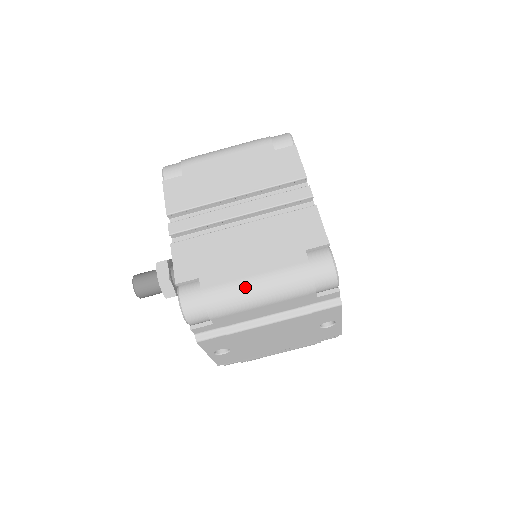
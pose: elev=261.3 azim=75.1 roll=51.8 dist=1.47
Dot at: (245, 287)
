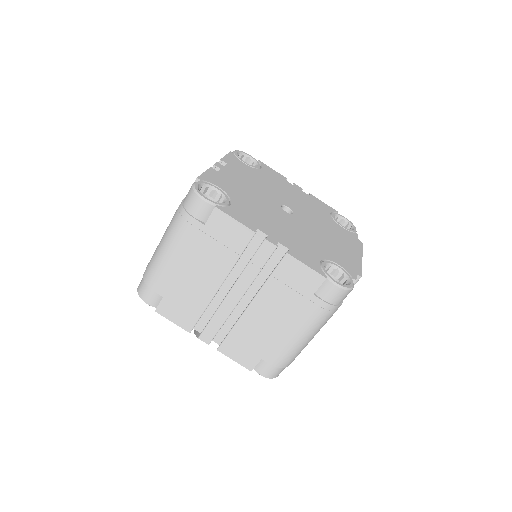
Dot at: (297, 345)
